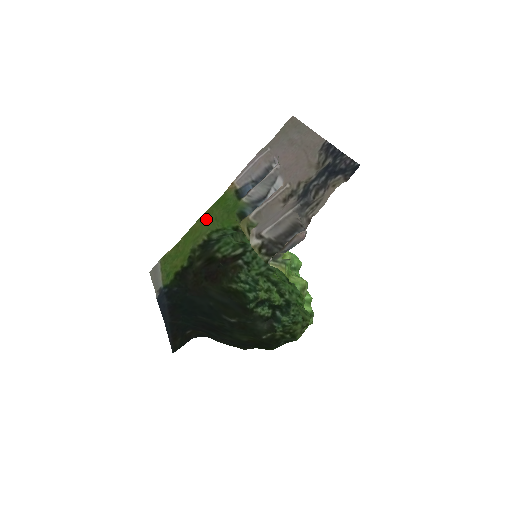
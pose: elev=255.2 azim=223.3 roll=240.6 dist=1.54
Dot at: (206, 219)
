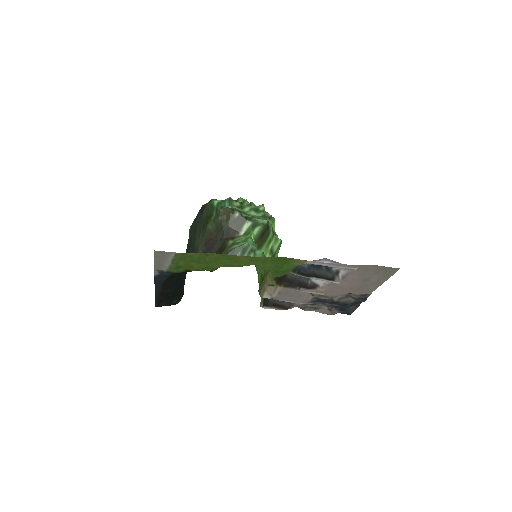
Dot at: (255, 263)
